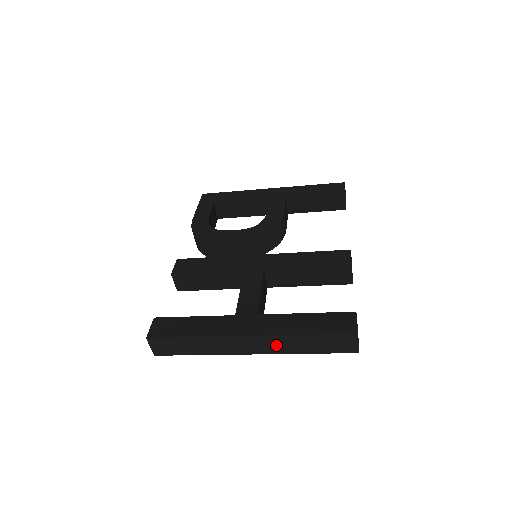
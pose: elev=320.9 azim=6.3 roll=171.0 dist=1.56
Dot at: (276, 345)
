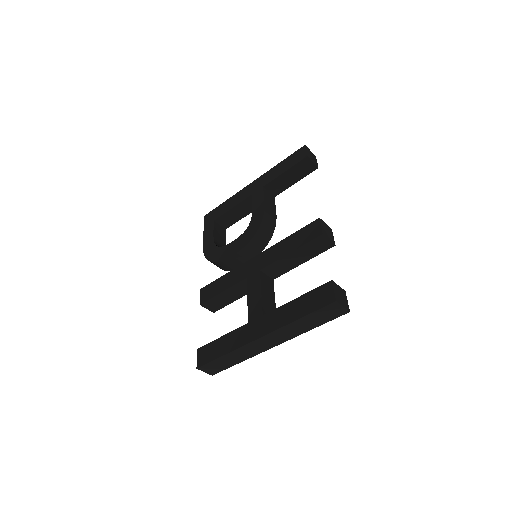
Dot at: (285, 334)
